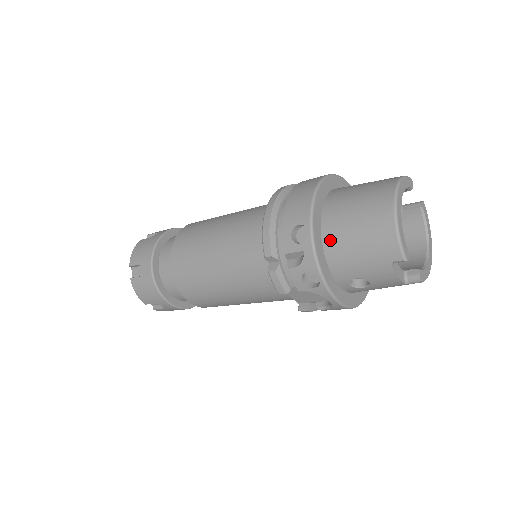
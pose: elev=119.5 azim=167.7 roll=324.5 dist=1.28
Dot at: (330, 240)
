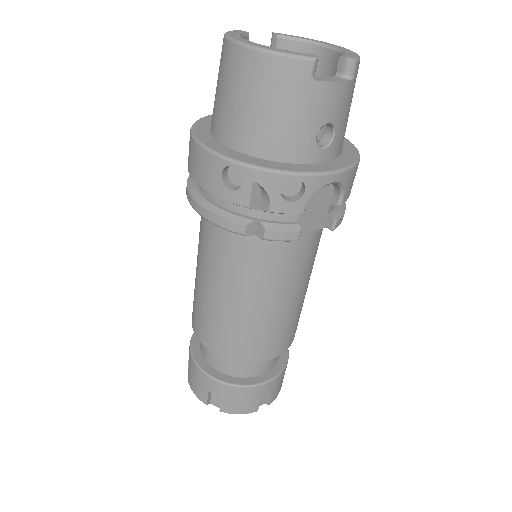
Dot at: (256, 146)
